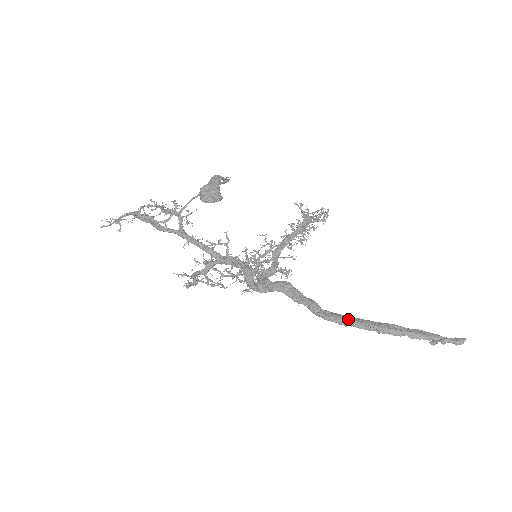
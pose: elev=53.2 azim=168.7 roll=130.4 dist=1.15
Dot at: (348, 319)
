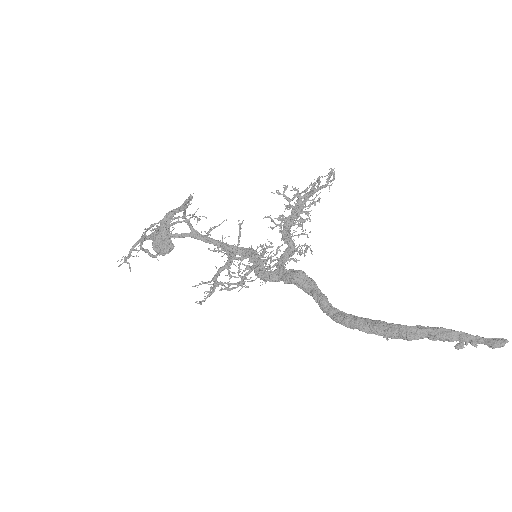
Dot at: (354, 323)
